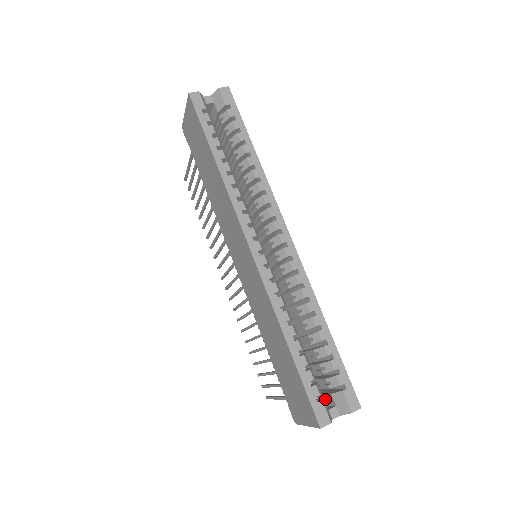
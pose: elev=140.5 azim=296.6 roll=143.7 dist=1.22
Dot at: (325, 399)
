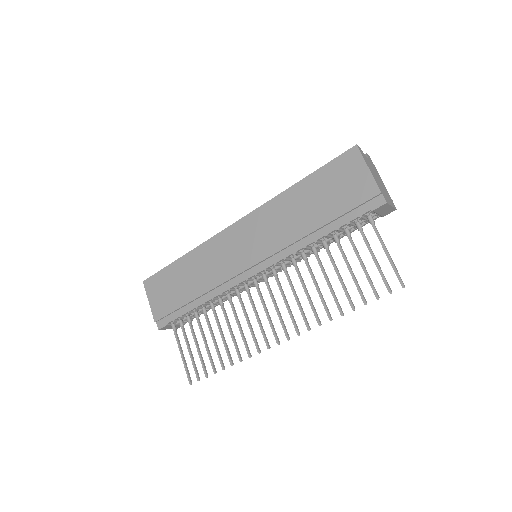
Dot at: occluded
